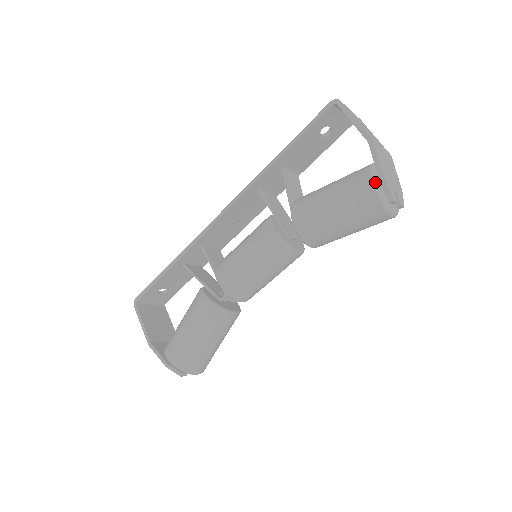
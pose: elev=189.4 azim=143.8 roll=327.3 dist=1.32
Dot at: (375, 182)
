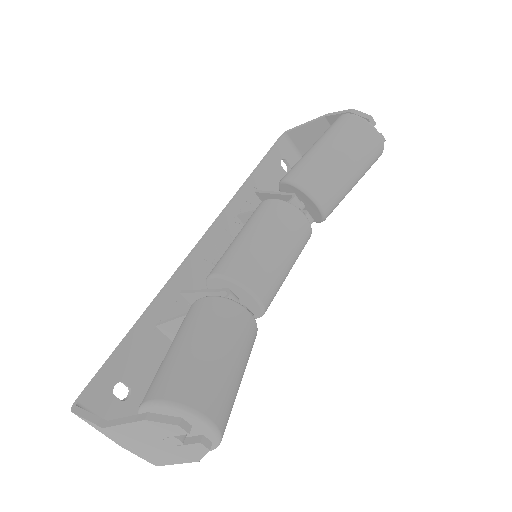
Dot at: (347, 114)
